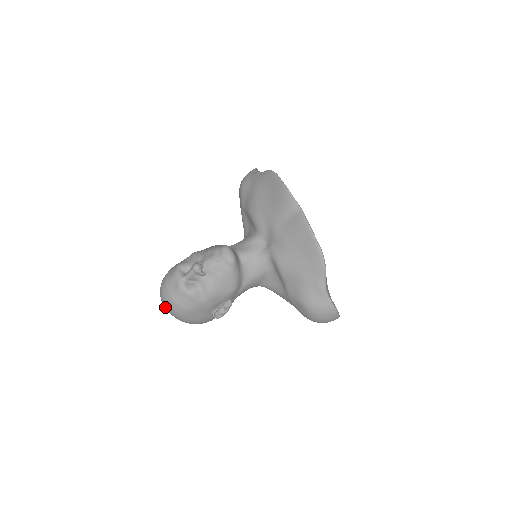
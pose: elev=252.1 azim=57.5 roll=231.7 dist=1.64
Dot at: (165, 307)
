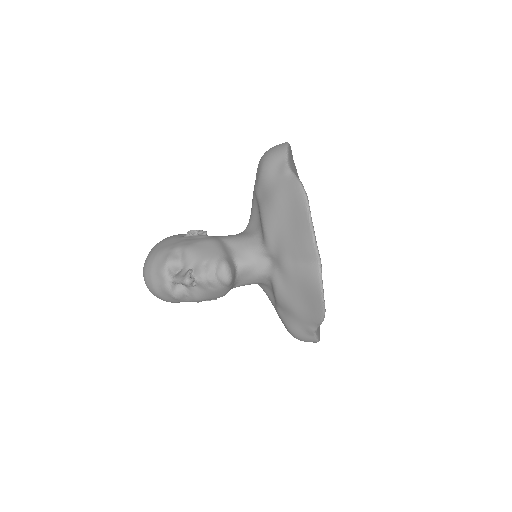
Dot at: occluded
